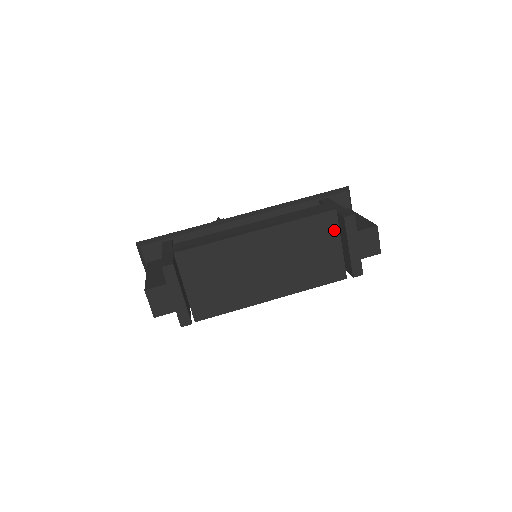
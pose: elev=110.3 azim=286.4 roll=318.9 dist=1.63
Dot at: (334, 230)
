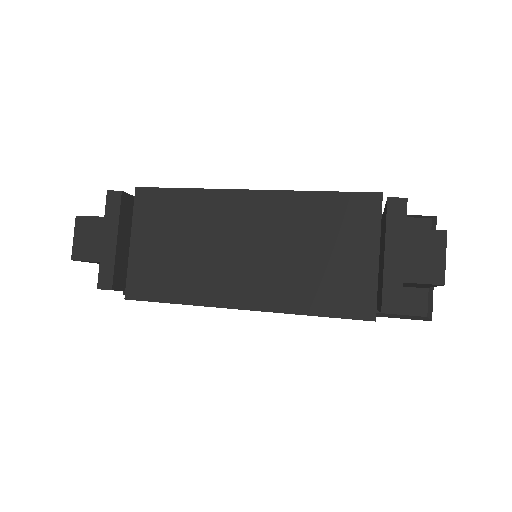
Dot at: (371, 226)
